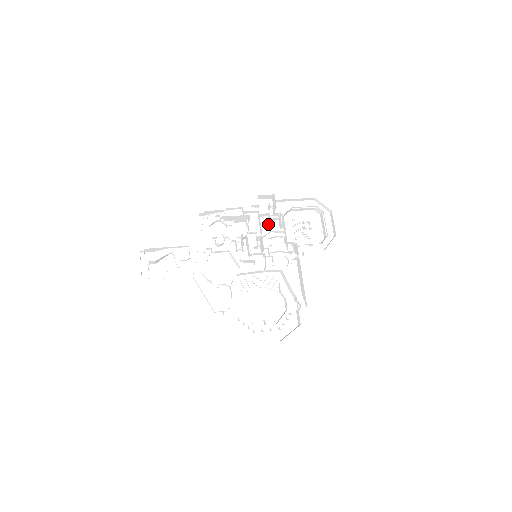
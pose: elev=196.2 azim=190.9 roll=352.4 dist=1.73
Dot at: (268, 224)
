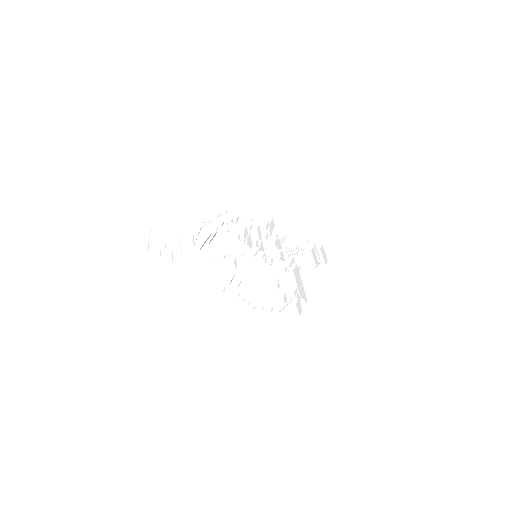
Dot at: (265, 243)
